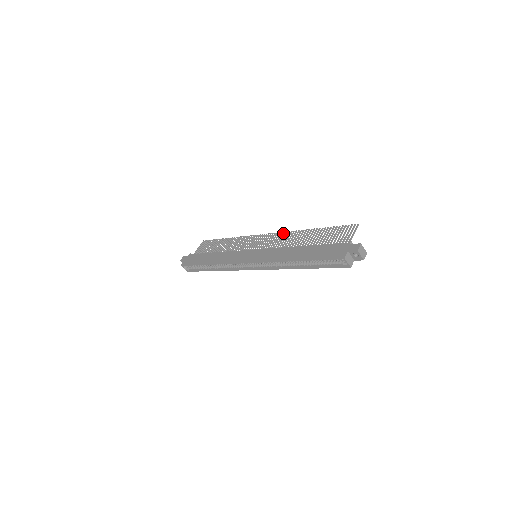
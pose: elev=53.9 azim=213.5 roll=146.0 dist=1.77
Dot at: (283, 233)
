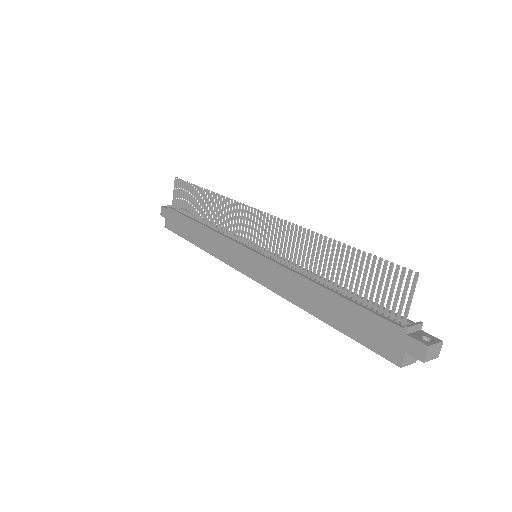
Dot at: (283, 225)
